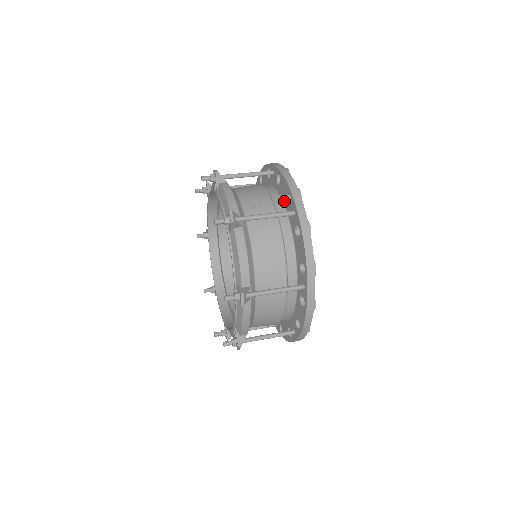
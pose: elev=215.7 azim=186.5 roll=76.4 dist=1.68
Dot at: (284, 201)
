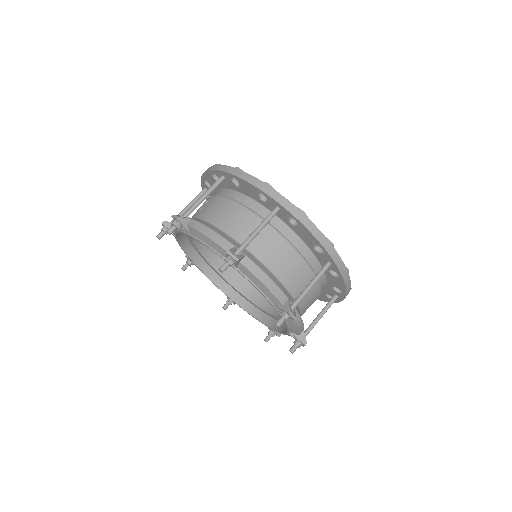
Dot at: (219, 187)
